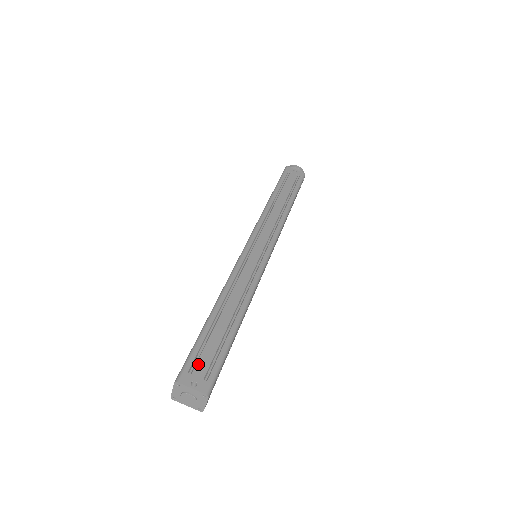
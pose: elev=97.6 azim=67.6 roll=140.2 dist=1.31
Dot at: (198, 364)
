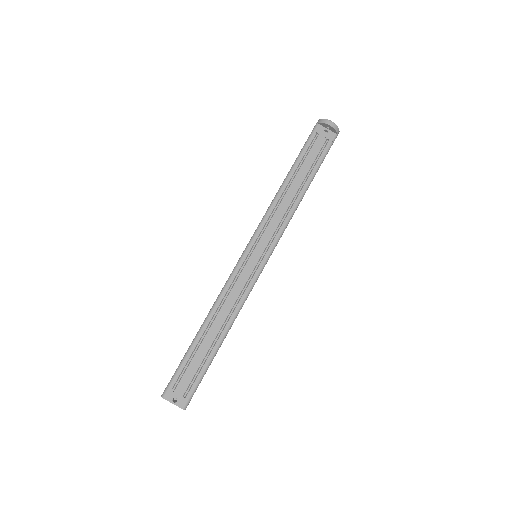
Dot at: (180, 383)
